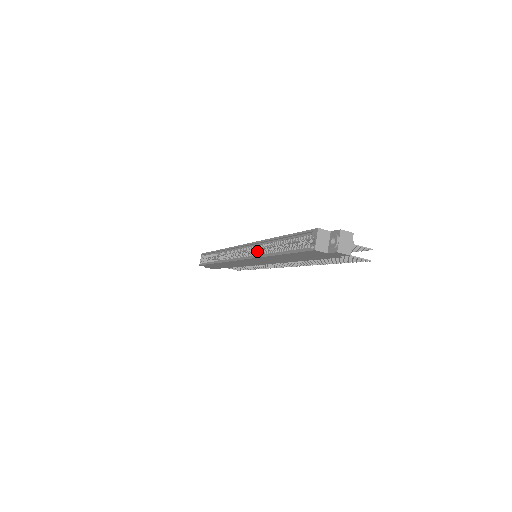
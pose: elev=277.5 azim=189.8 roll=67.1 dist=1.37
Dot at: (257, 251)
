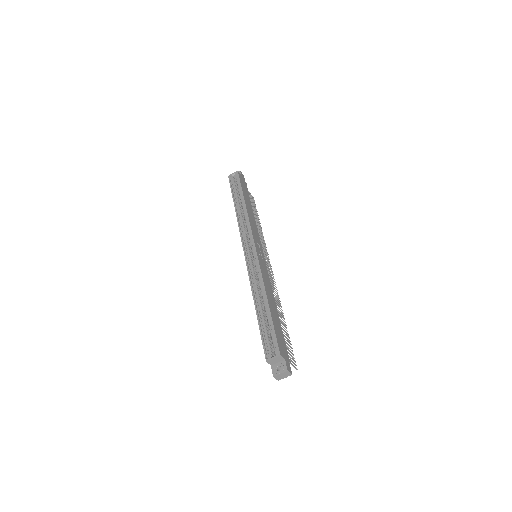
Dot at: (256, 269)
